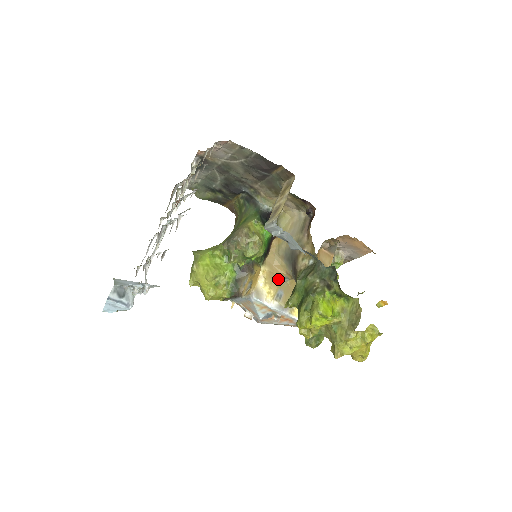
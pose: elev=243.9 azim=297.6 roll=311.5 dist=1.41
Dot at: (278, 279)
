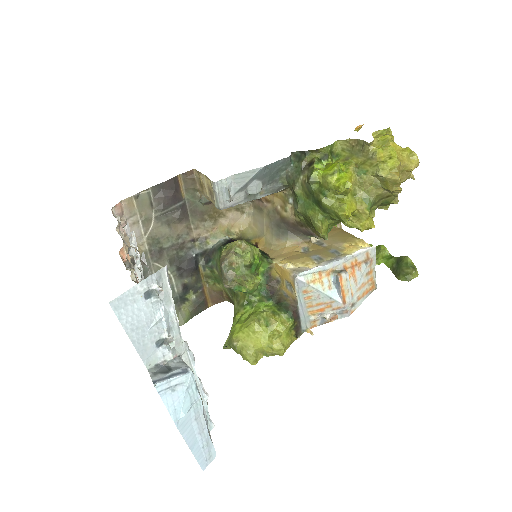
Dot at: (299, 255)
